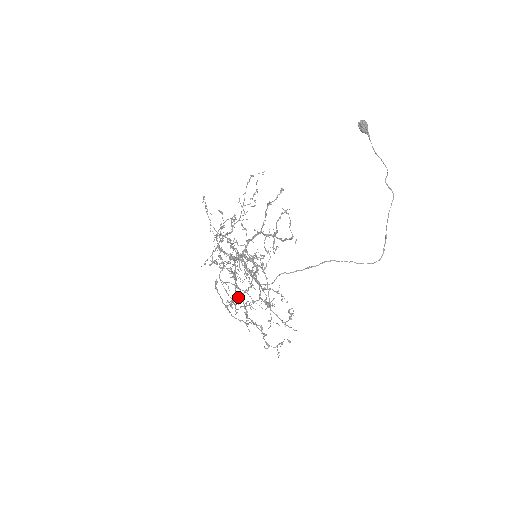
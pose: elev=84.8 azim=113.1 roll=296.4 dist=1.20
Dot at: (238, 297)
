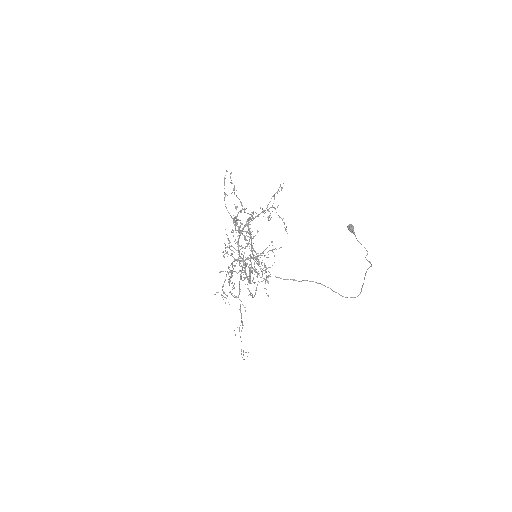
Dot at: occluded
